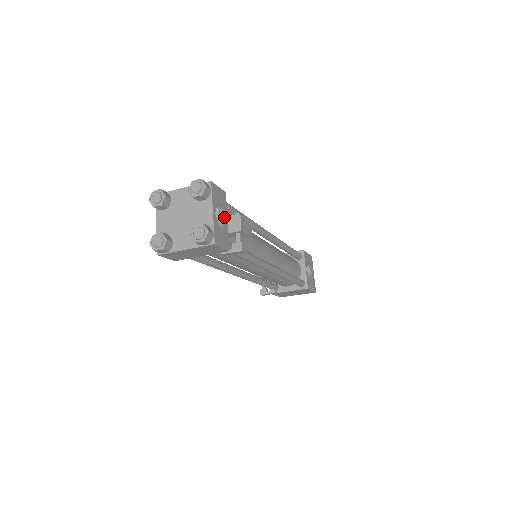
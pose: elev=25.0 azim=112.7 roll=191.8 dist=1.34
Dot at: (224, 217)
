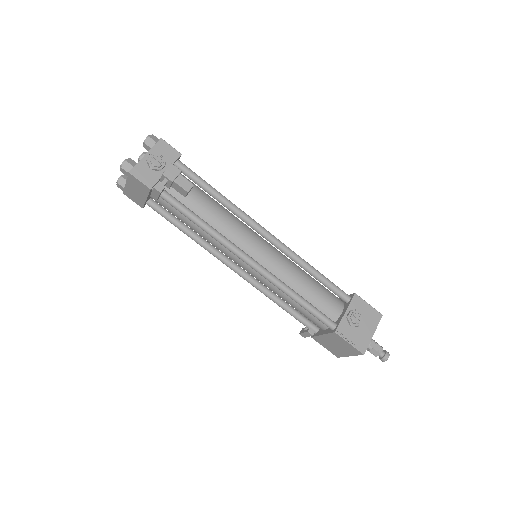
Dot at: (153, 160)
